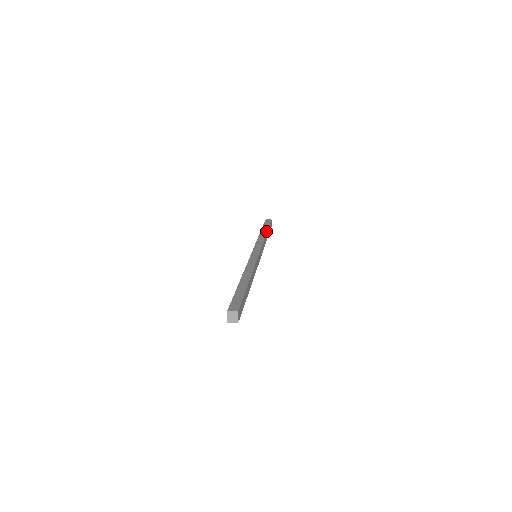
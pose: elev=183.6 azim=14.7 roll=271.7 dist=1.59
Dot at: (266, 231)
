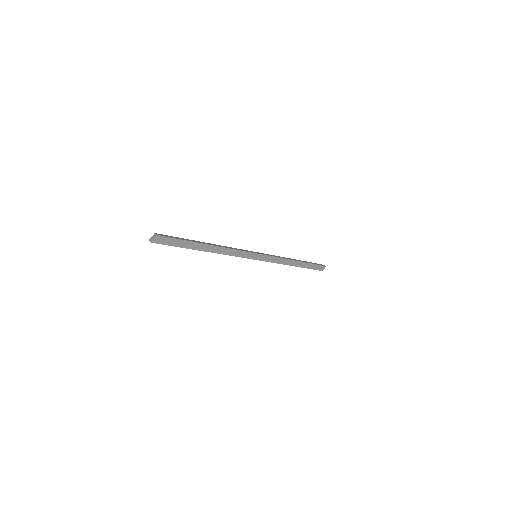
Dot at: occluded
